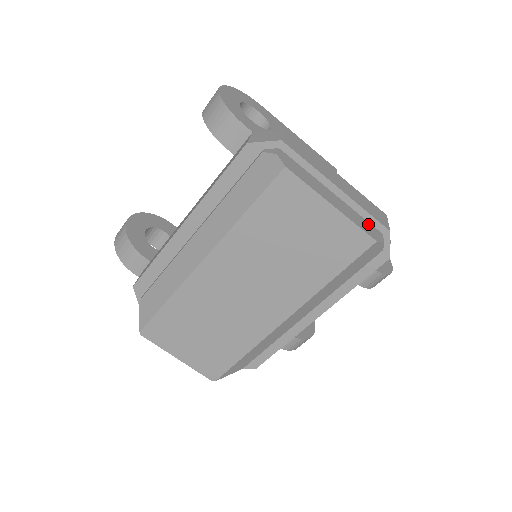
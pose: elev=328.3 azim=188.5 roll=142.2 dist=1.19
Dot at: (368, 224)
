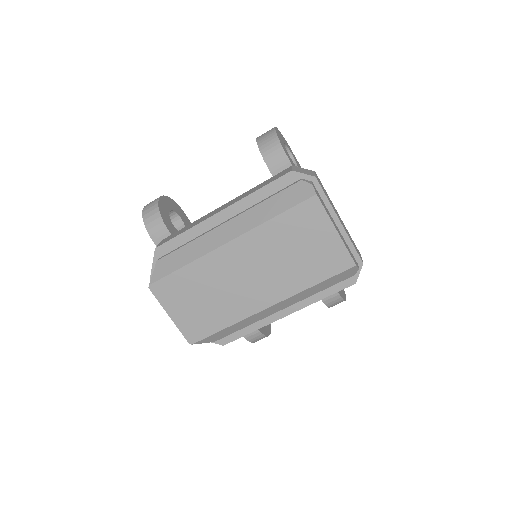
Dot at: (351, 253)
